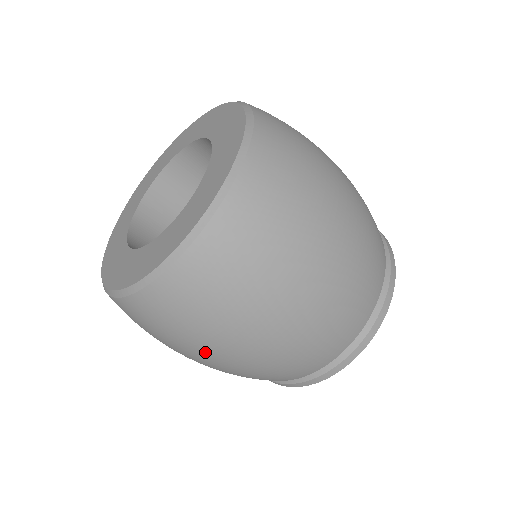
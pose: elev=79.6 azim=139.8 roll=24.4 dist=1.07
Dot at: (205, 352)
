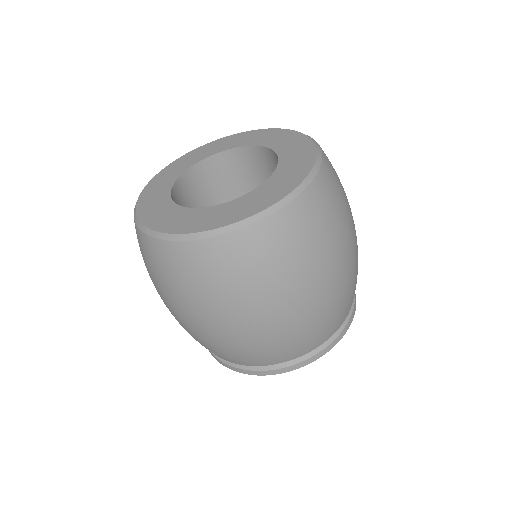
Dot at: (173, 304)
